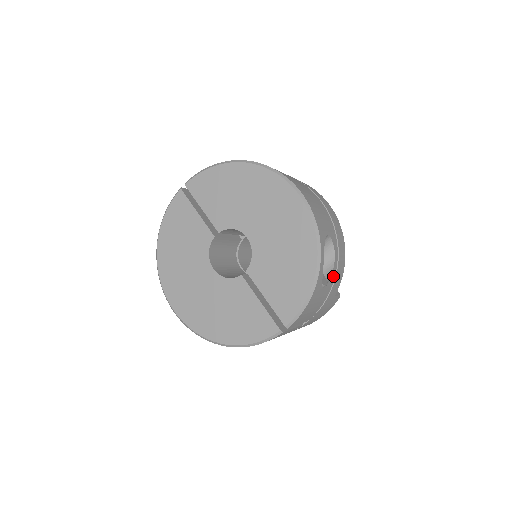
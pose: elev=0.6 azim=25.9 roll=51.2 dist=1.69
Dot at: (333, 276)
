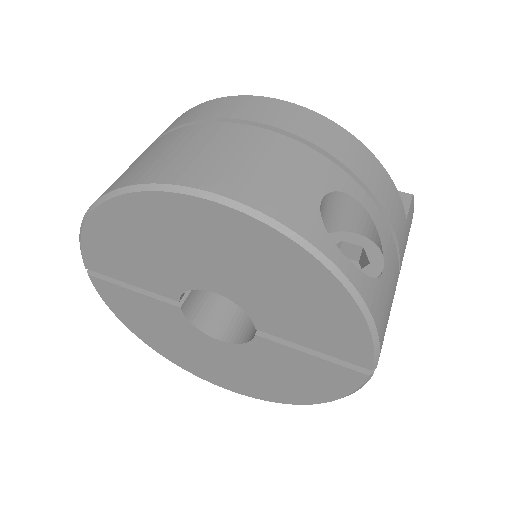
Dot at: (382, 227)
